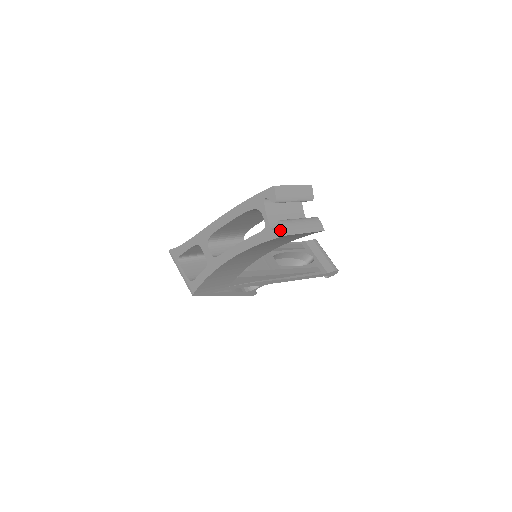
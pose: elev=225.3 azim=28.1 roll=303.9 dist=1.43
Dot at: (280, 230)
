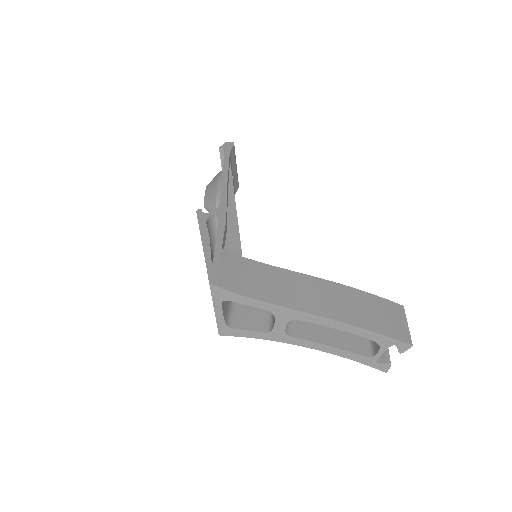
Dot at: (384, 368)
